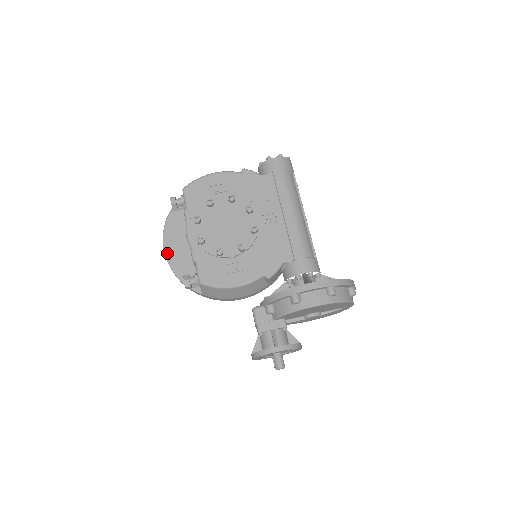
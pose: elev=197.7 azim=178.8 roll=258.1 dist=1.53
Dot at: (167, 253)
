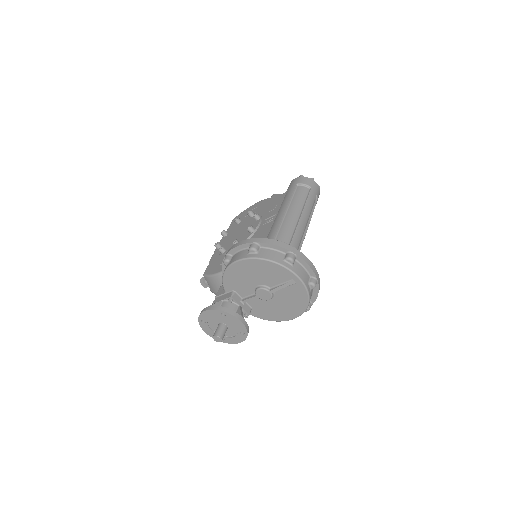
Dot at: occluded
